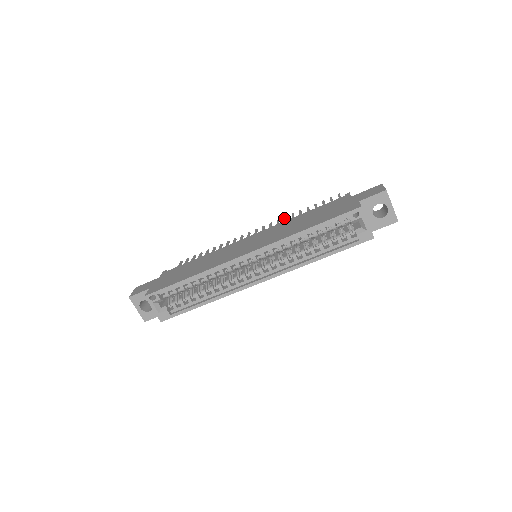
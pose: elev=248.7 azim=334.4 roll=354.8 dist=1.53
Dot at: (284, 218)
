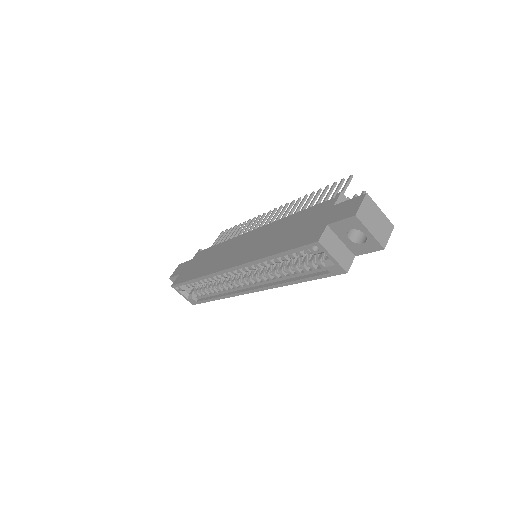
Dot at: occluded
